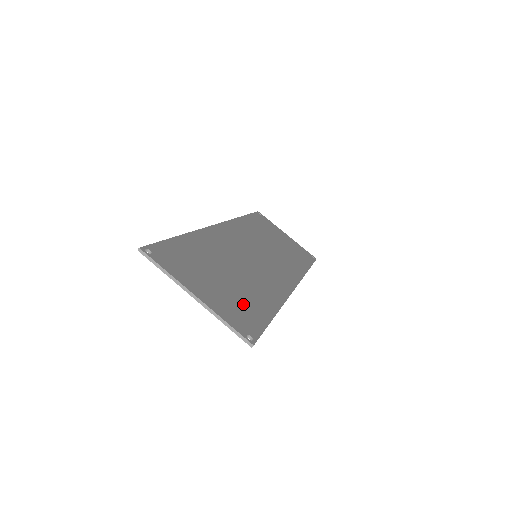
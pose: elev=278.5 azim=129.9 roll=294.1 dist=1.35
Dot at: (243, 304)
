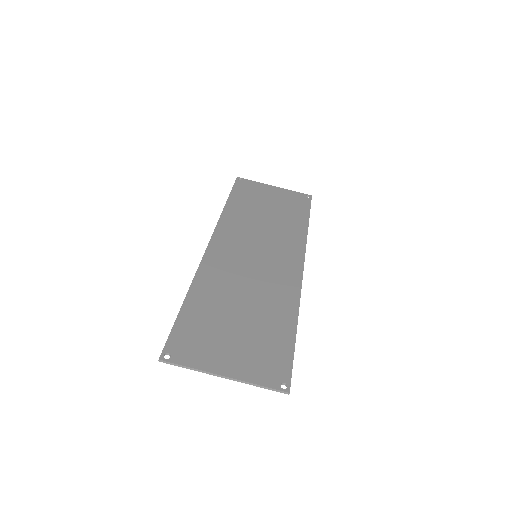
Dot at: (265, 345)
